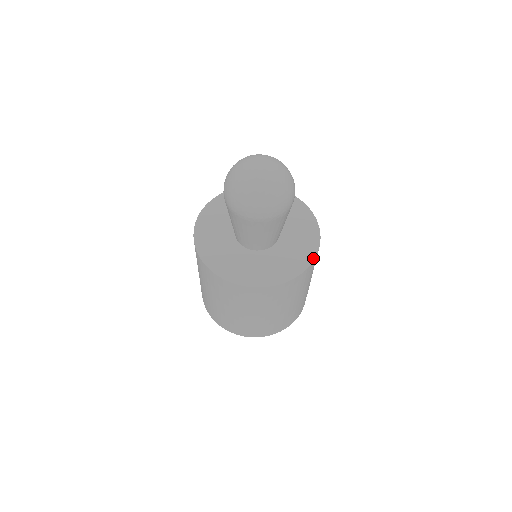
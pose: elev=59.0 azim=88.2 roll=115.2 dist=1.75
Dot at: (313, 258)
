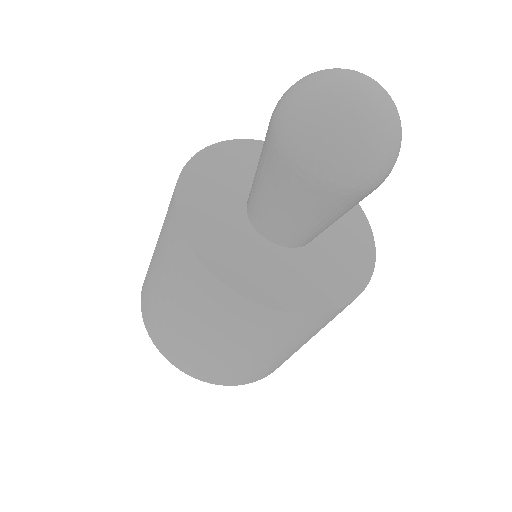
Dot at: (365, 283)
